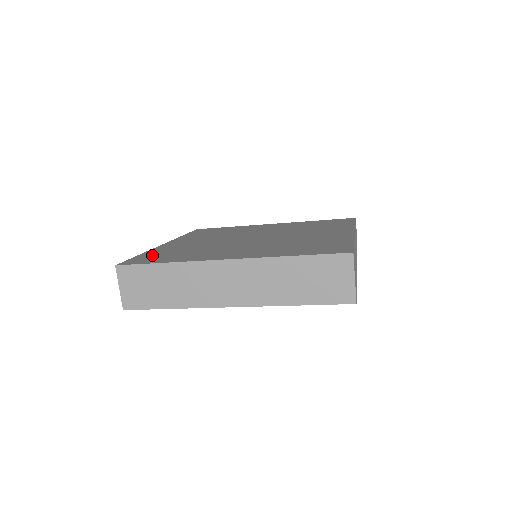
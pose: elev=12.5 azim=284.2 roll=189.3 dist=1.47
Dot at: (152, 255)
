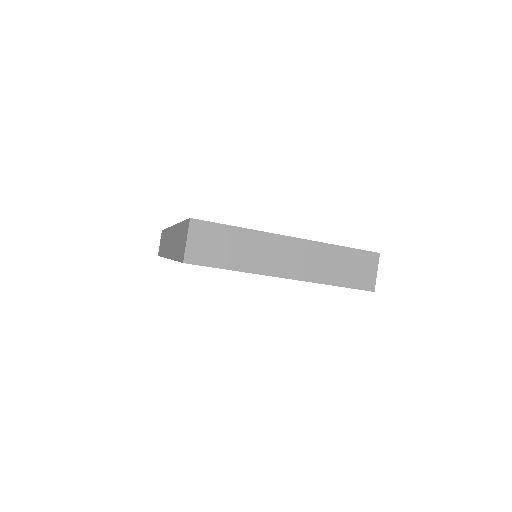
Dot at: occluded
